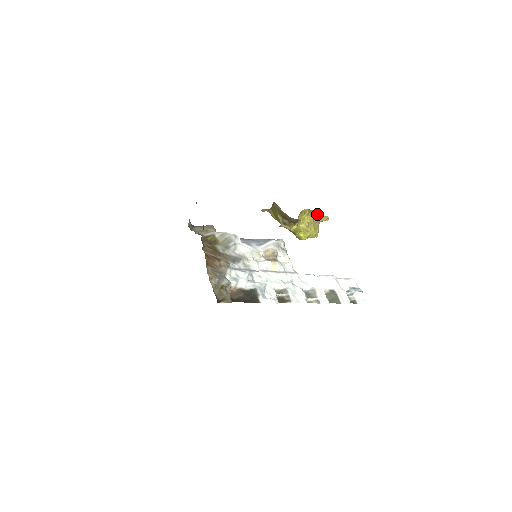
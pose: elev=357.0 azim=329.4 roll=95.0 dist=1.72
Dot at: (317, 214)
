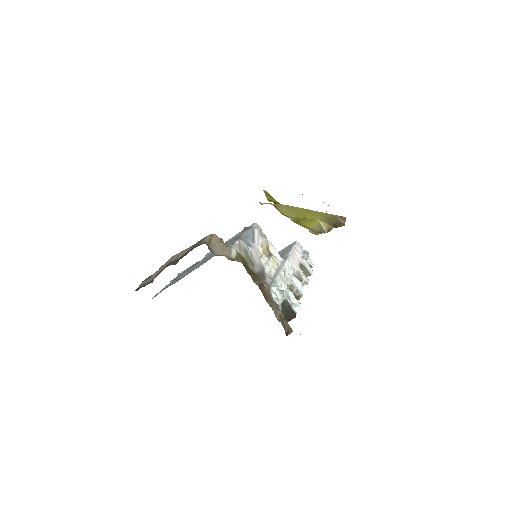
Dot at: (323, 202)
